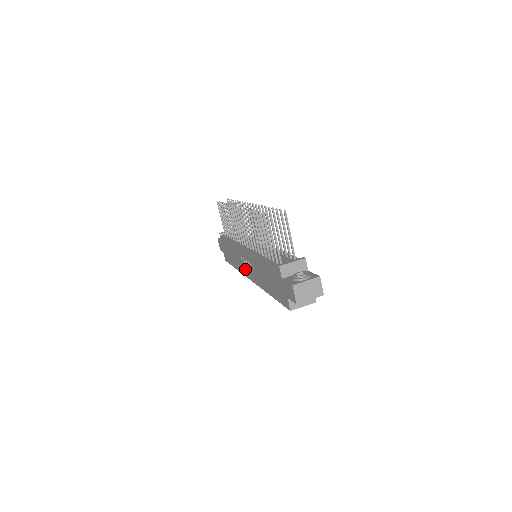
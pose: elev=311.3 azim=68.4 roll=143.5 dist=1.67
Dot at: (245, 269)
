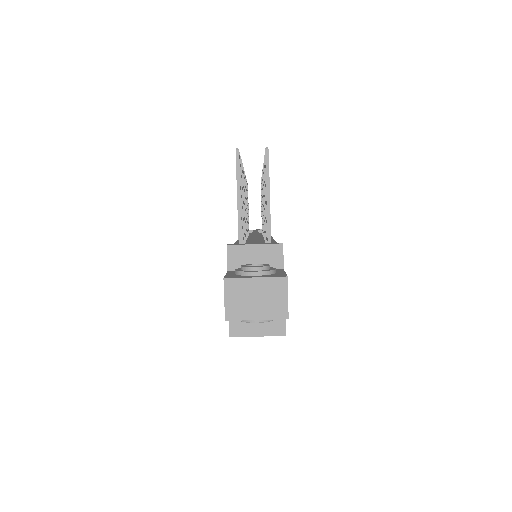
Dot at: occluded
